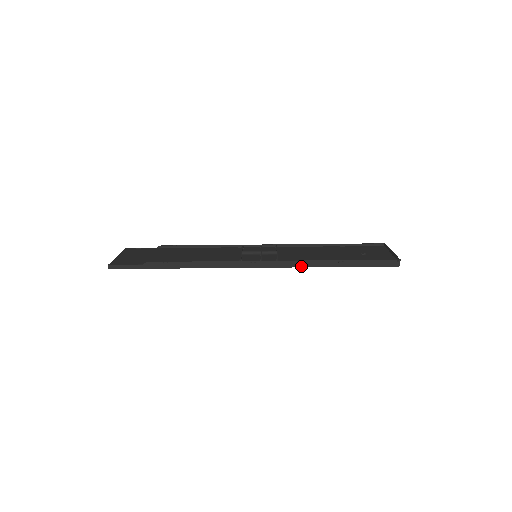
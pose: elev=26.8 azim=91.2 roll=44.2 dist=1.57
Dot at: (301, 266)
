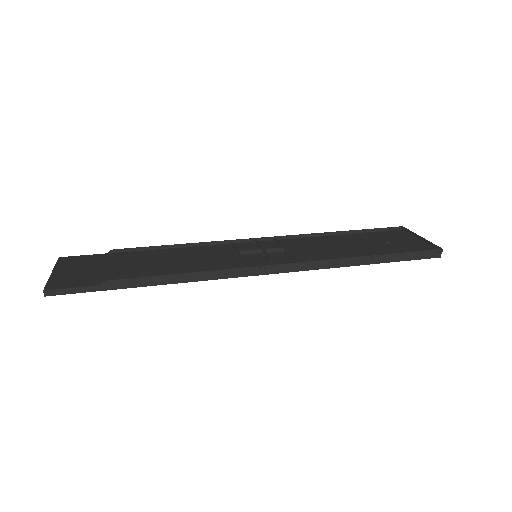
Dot at: (325, 267)
